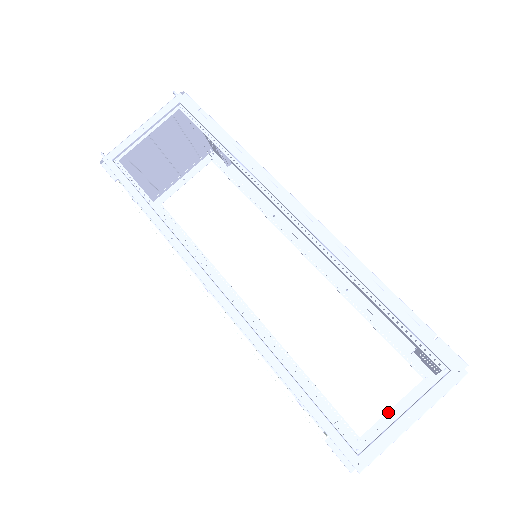
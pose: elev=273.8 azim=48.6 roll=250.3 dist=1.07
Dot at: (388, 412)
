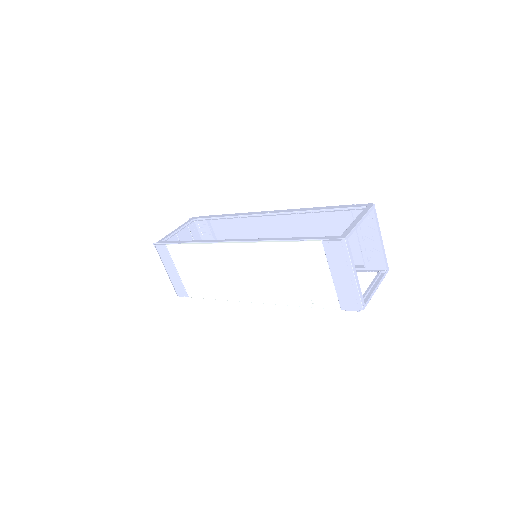
Dot at: (367, 289)
